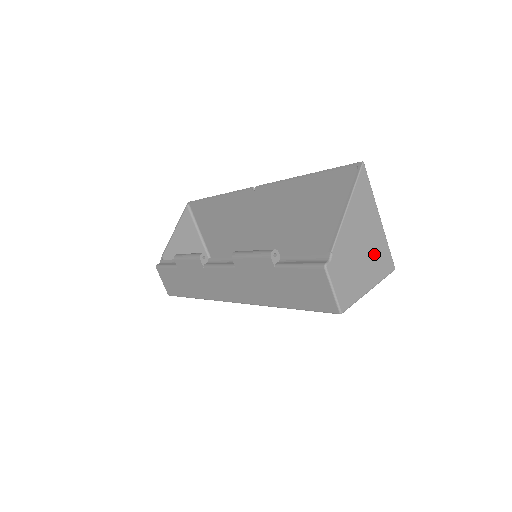
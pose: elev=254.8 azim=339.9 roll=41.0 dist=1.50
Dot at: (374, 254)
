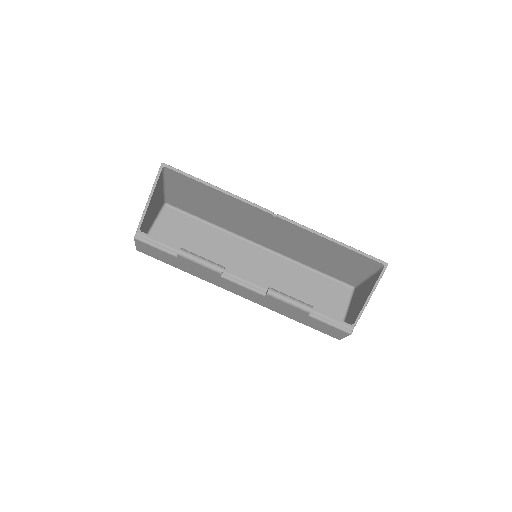
Dot at: occluded
